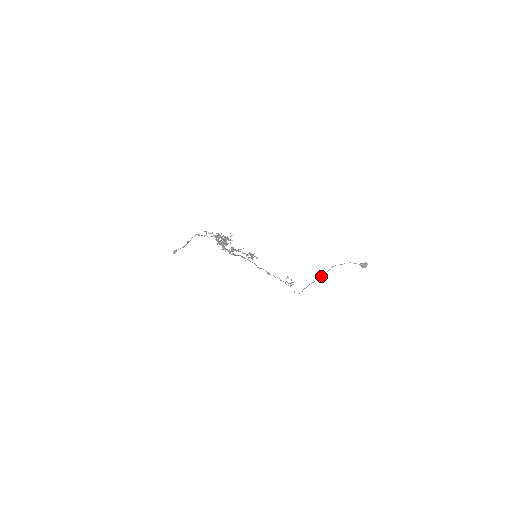
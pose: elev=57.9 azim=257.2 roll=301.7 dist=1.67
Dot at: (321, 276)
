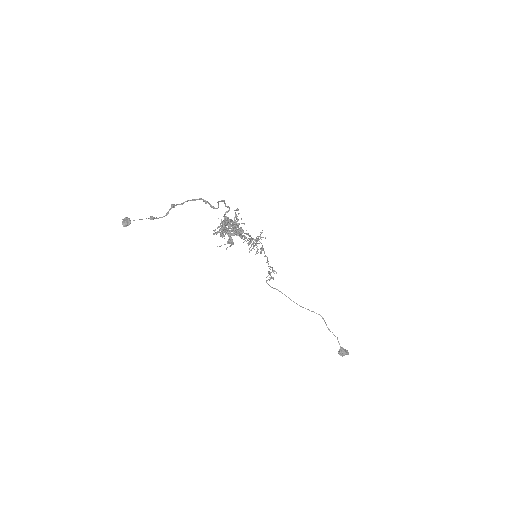
Dot at: occluded
